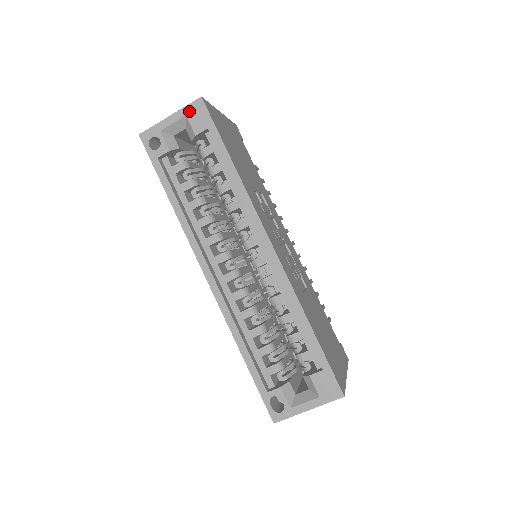
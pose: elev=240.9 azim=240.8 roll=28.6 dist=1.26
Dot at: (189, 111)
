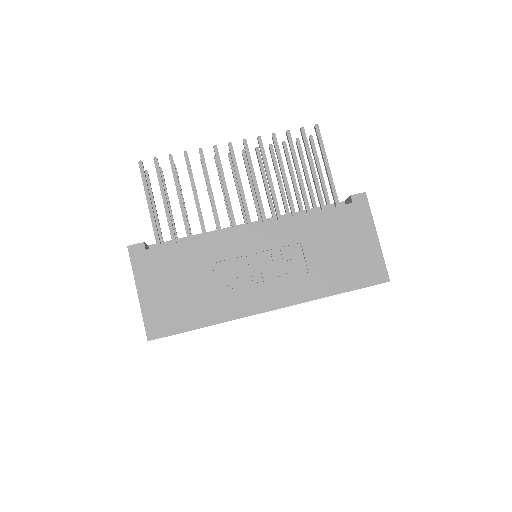
Dot at: occluded
